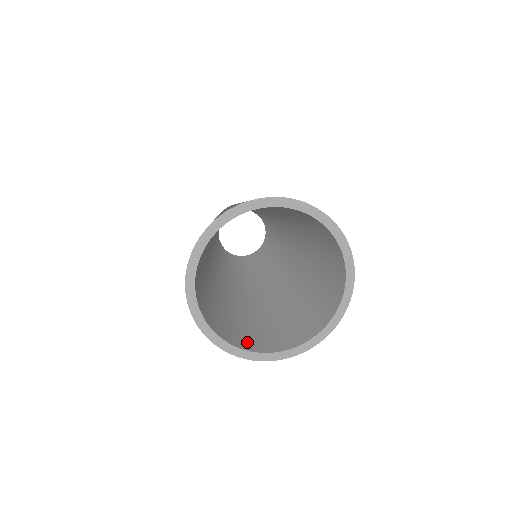
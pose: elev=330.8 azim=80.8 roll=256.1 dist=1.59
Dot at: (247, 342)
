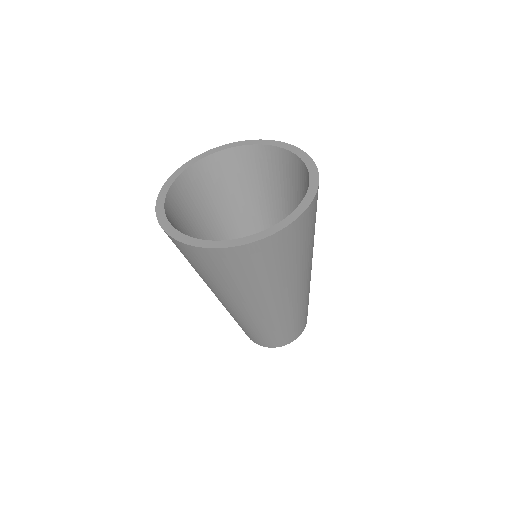
Dot at: occluded
